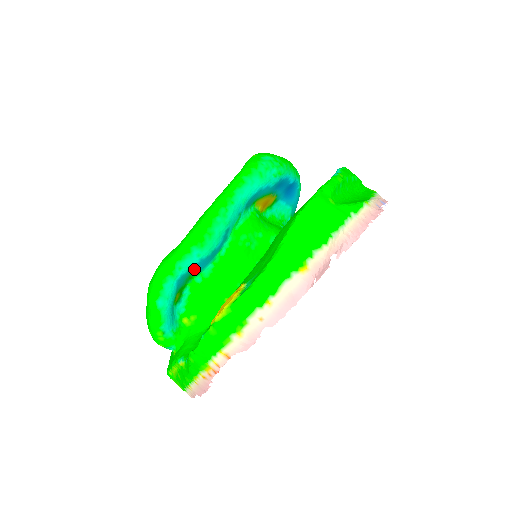
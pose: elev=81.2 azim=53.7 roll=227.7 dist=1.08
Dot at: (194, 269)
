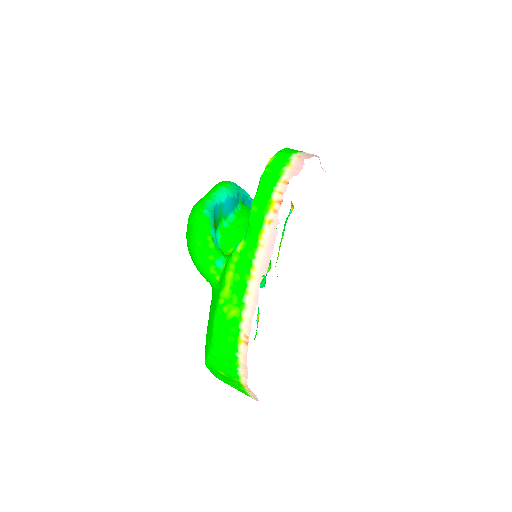
Dot at: (223, 206)
